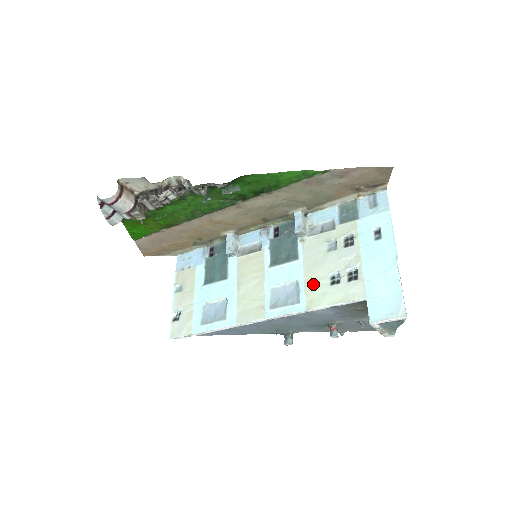
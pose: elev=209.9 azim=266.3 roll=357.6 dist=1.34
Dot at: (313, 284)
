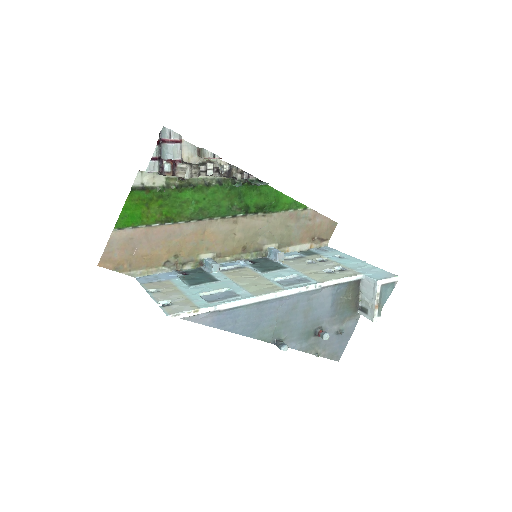
Dot at: (314, 274)
